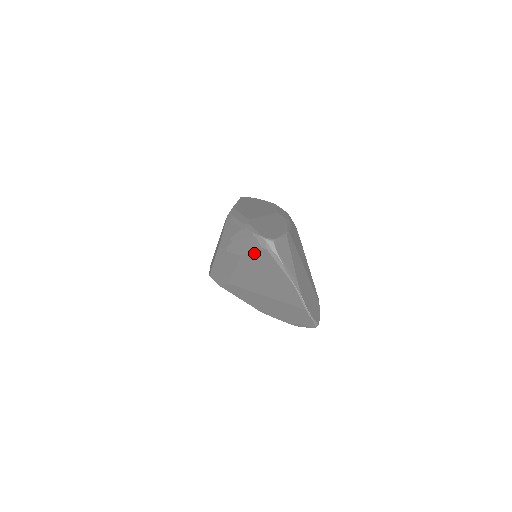
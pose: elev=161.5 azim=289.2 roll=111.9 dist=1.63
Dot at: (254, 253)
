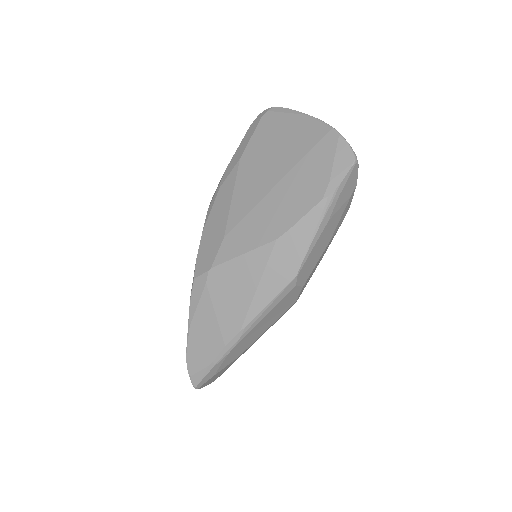
Dot at: (255, 134)
